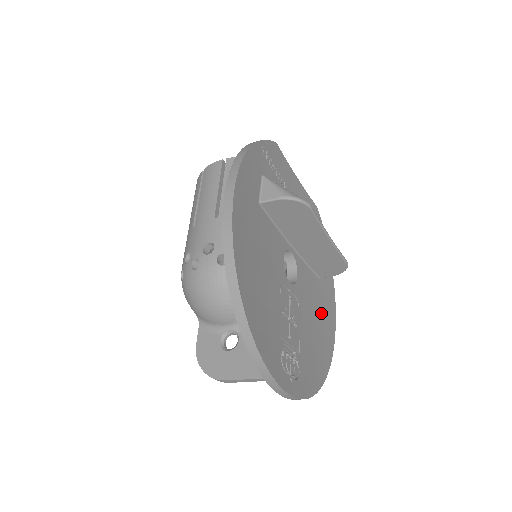
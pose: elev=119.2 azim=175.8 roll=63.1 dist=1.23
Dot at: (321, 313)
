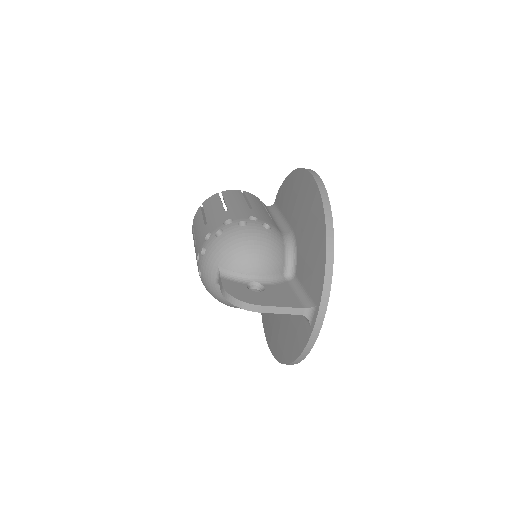
Dot at: occluded
